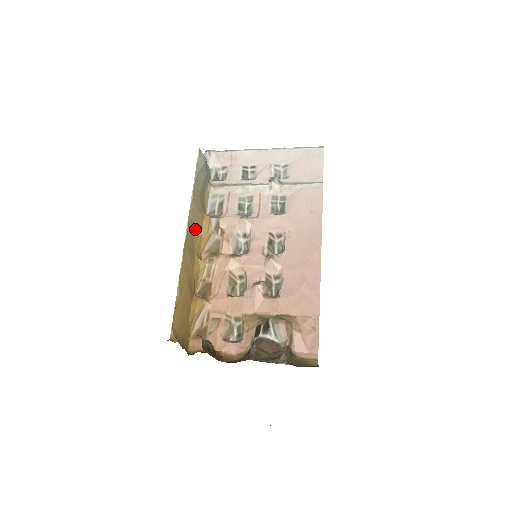
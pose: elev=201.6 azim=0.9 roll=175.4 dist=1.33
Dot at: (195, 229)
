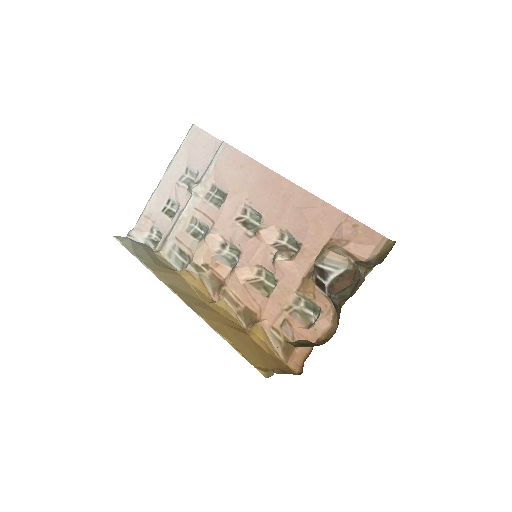
Dot at: (182, 287)
